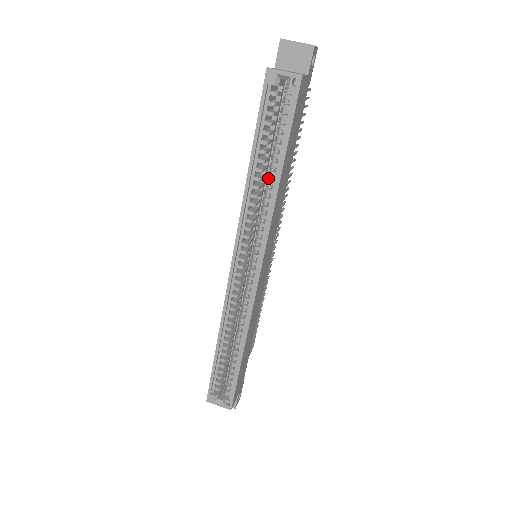
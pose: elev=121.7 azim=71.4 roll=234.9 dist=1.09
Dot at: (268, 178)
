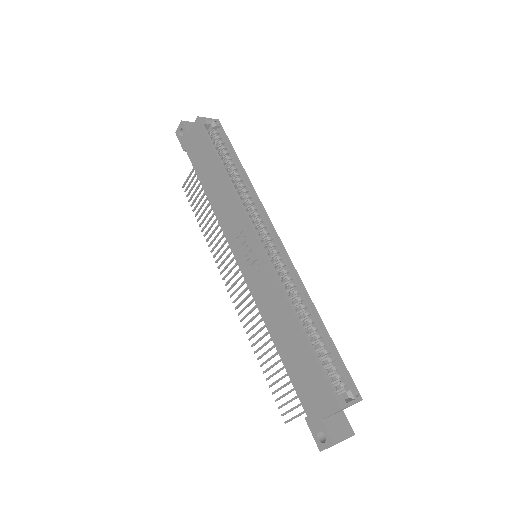
Dot at: (236, 179)
